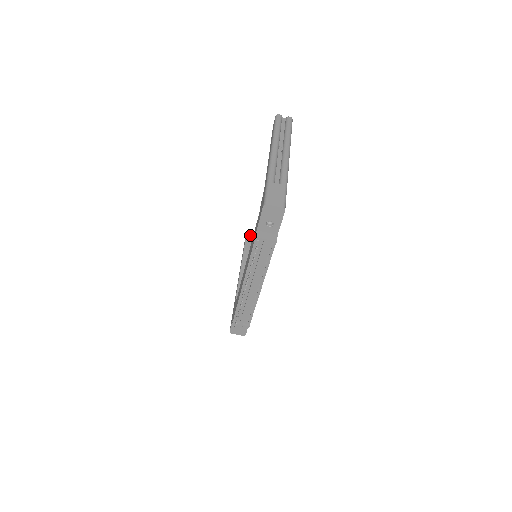
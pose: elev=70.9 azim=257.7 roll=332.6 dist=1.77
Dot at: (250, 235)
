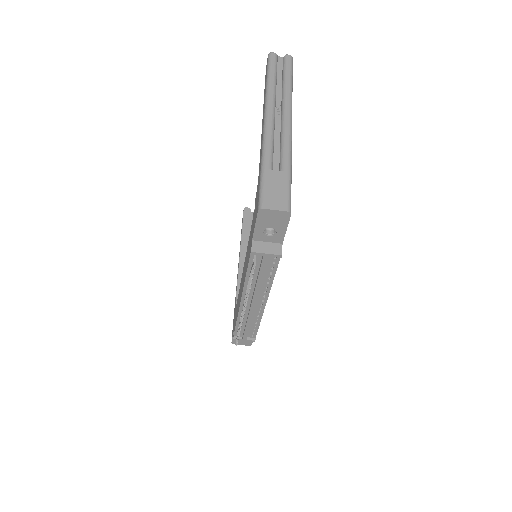
Dot at: (249, 208)
